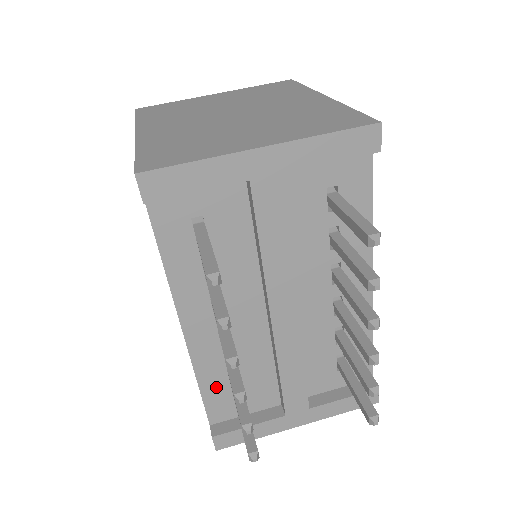
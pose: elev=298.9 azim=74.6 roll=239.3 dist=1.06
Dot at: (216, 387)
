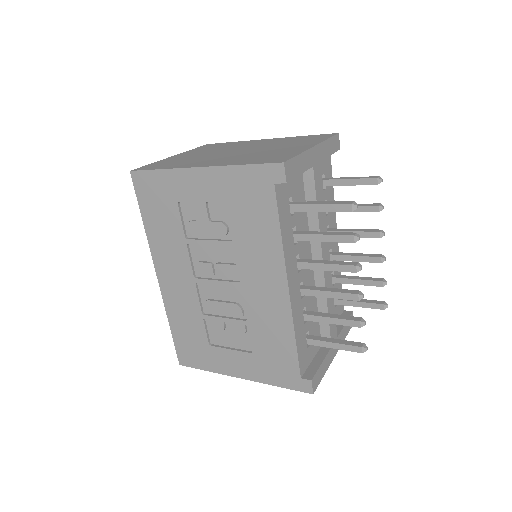
Dot at: (301, 339)
